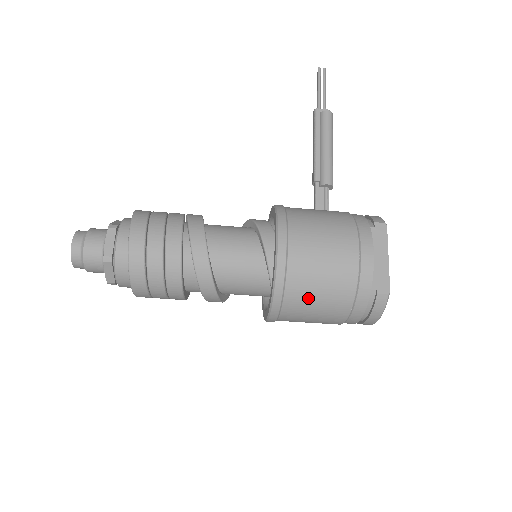
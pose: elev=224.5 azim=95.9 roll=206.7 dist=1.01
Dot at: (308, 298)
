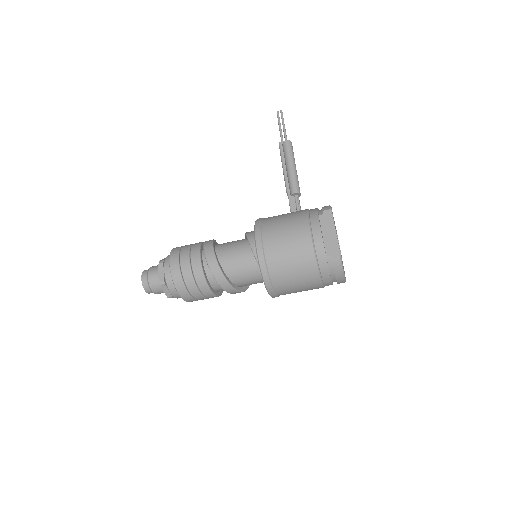
Dot at: (286, 274)
